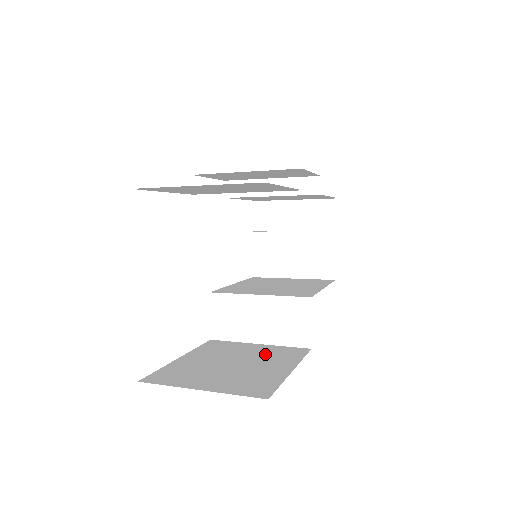
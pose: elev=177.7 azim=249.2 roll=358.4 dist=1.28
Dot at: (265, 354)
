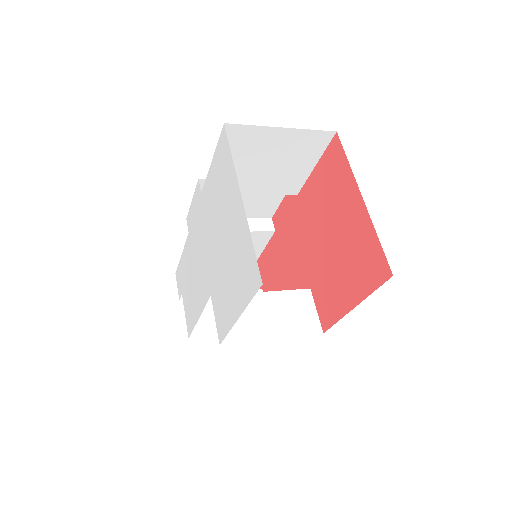
Dot at: occluded
